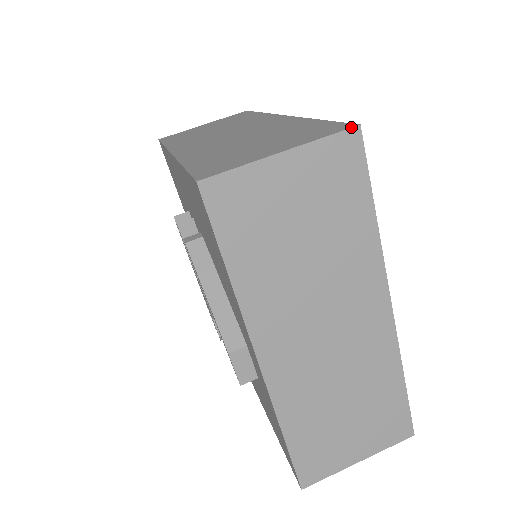
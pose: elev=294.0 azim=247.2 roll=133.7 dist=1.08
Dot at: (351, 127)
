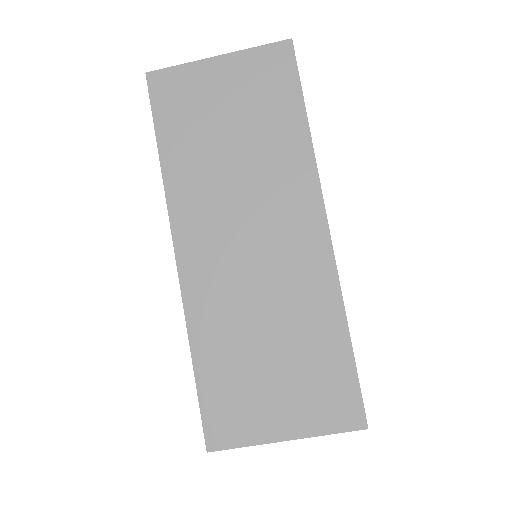
Dot at: occluded
